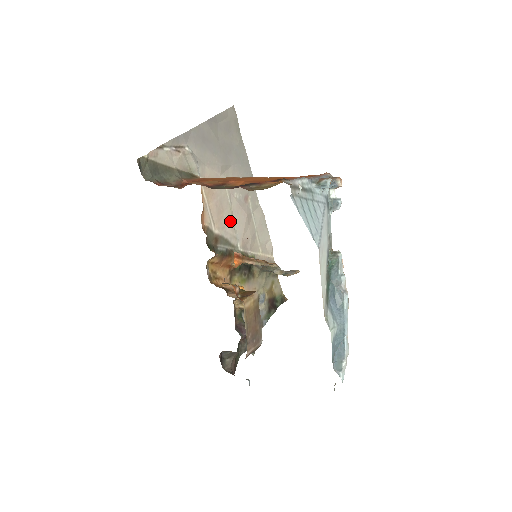
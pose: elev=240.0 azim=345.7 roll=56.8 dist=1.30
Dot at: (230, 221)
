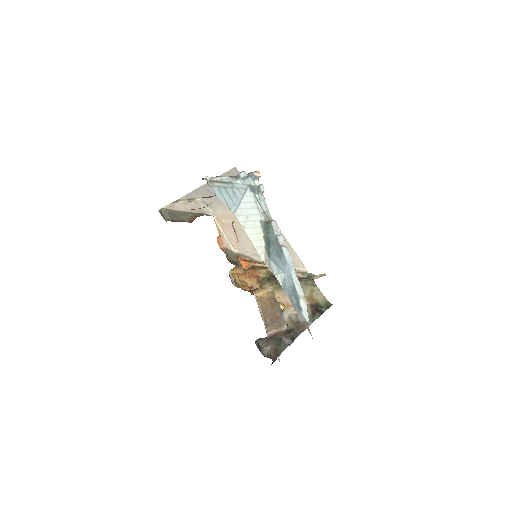
Dot at: (249, 243)
